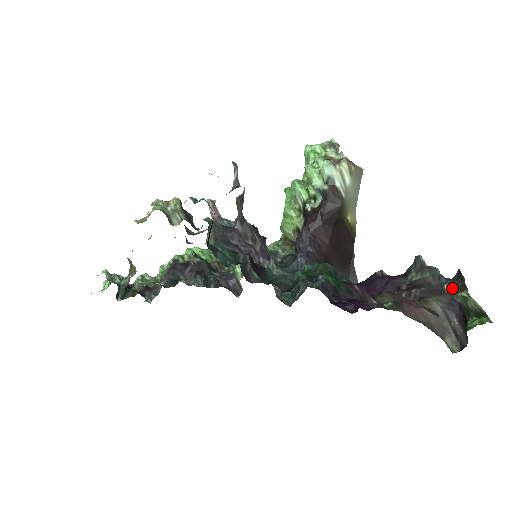
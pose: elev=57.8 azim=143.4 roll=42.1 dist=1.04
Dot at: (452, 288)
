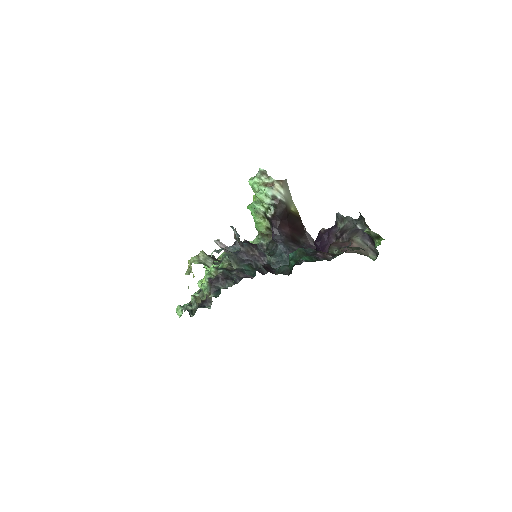
Dot at: (361, 225)
